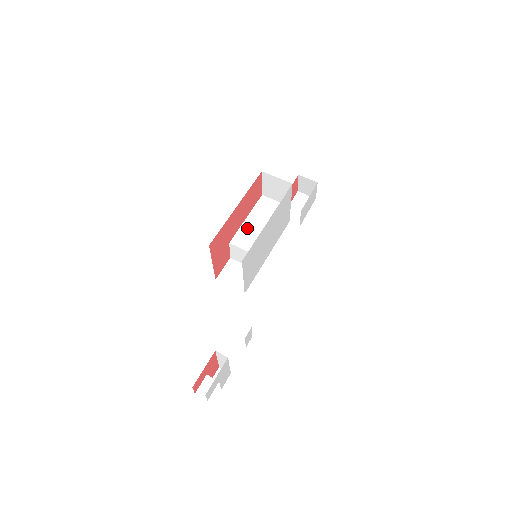
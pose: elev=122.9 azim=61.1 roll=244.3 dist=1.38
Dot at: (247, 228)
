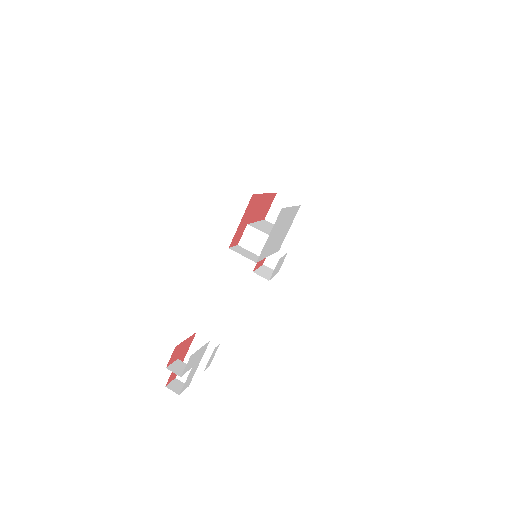
Dot at: (259, 225)
